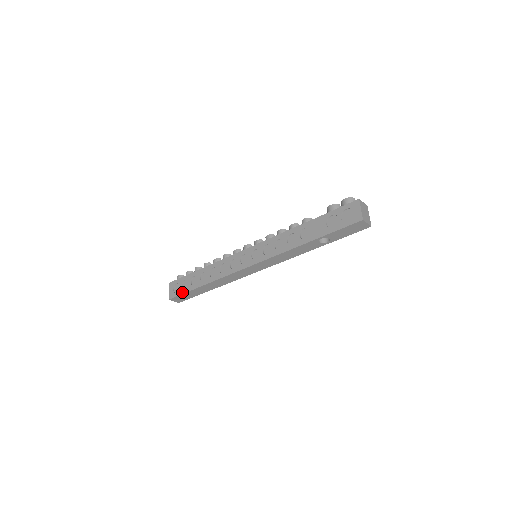
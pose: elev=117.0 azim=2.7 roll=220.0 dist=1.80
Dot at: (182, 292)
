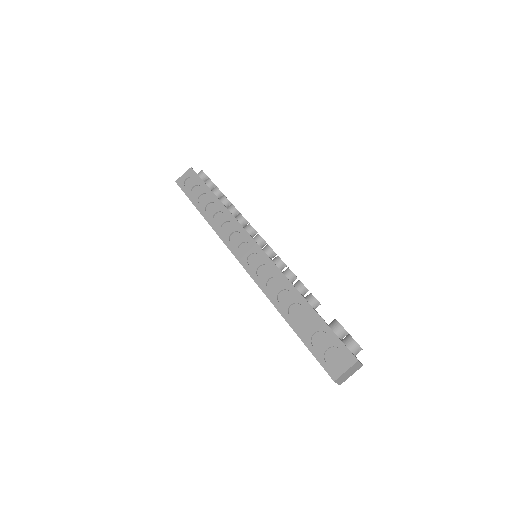
Dot at: (187, 193)
